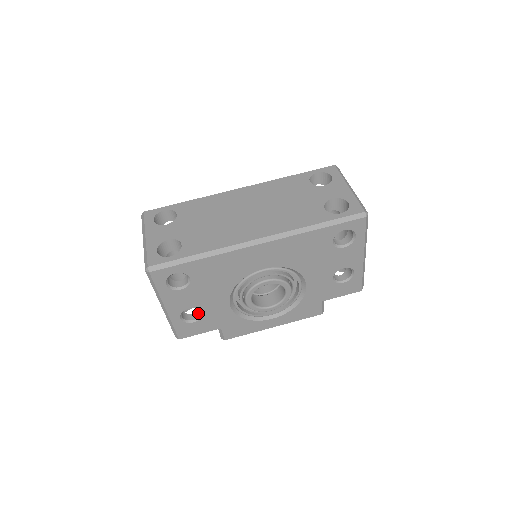
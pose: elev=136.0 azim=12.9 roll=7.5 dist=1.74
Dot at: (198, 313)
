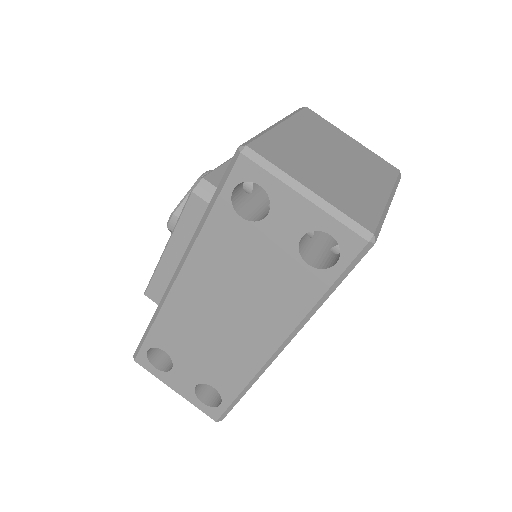
Dot at: occluded
